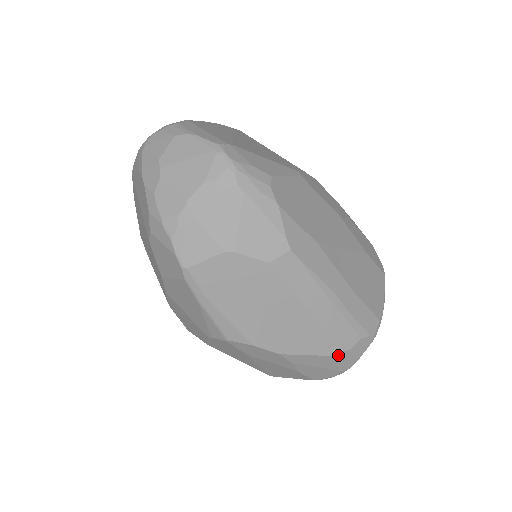
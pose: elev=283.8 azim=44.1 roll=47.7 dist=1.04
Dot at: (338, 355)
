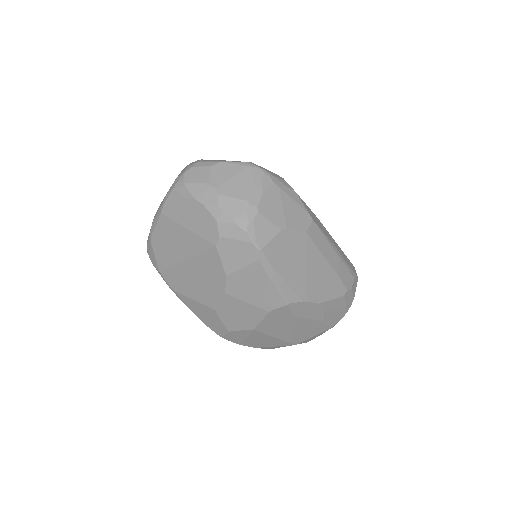
Dot at: (347, 294)
